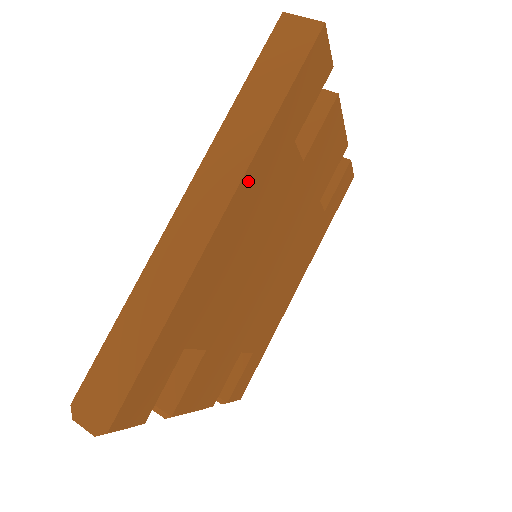
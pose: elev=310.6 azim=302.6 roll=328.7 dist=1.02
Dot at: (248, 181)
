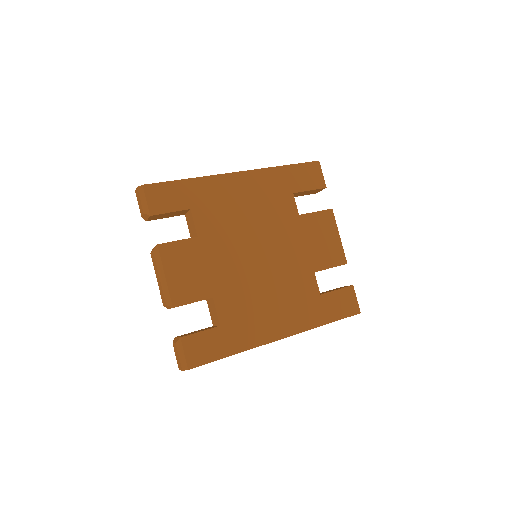
Dot at: (259, 175)
